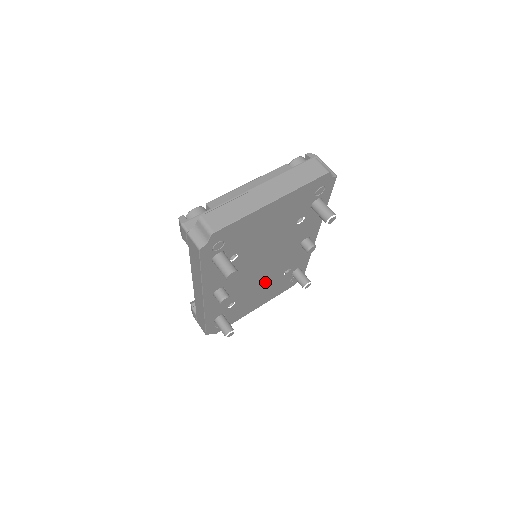
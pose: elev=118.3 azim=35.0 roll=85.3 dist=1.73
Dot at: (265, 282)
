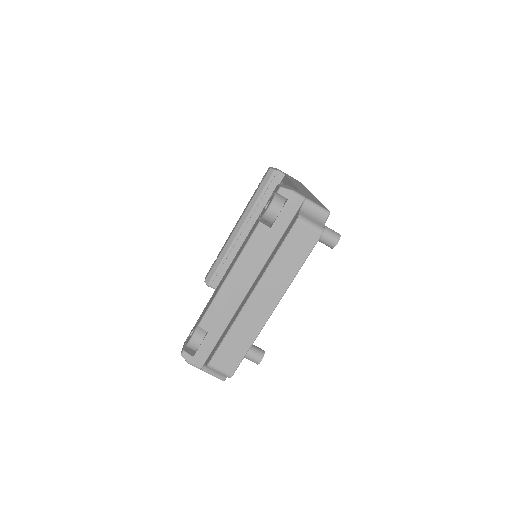
Dot at: occluded
